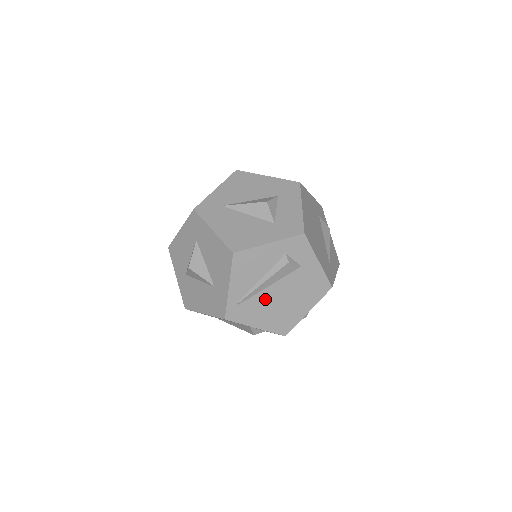
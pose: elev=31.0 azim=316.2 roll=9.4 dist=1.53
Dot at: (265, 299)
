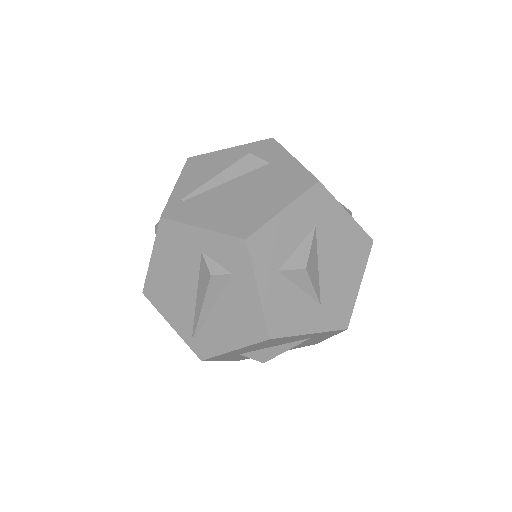
Dot at: (219, 196)
